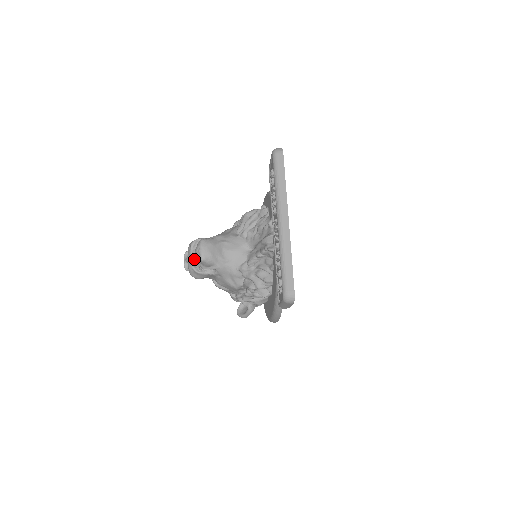
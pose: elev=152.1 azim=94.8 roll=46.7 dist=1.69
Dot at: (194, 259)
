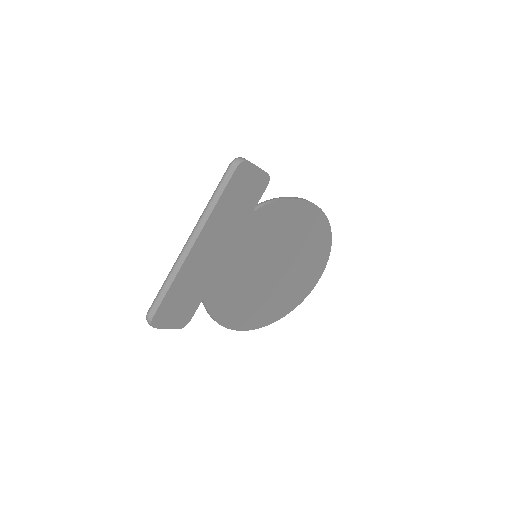
Dot at: occluded
